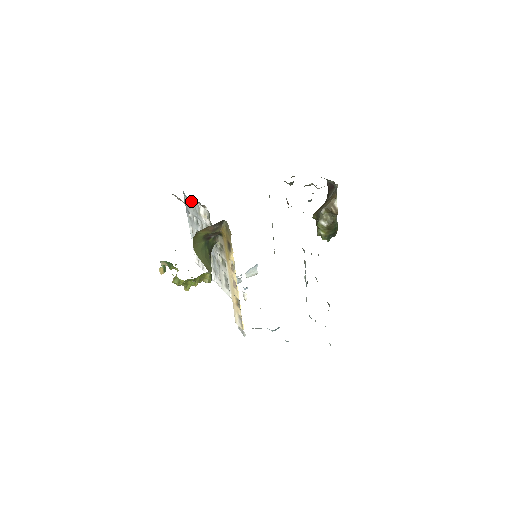
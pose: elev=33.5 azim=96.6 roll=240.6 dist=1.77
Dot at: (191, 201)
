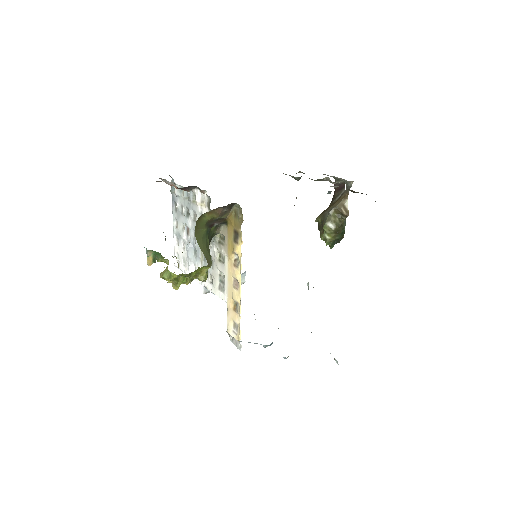
Dot at: occluded
